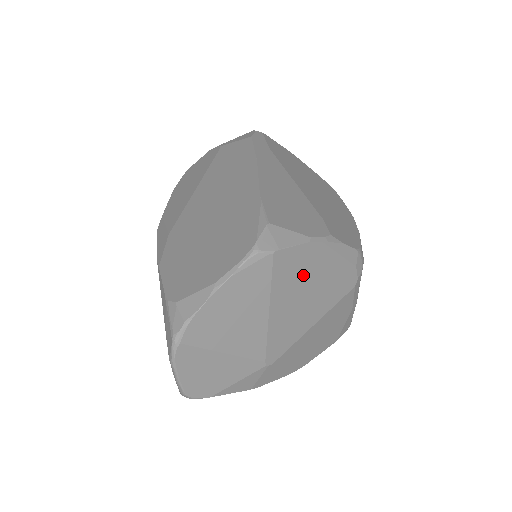
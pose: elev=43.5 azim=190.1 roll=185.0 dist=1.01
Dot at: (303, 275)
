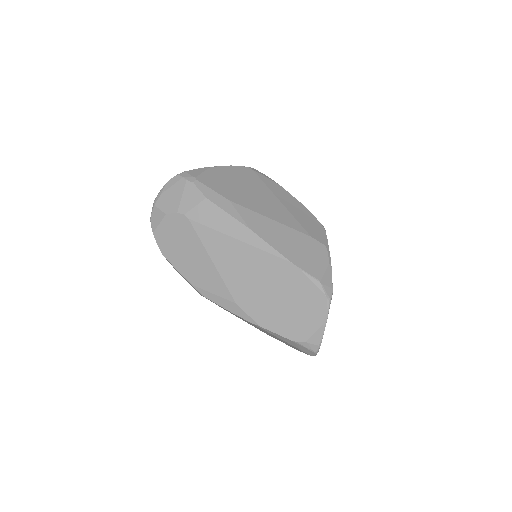
Dot at: occluded
